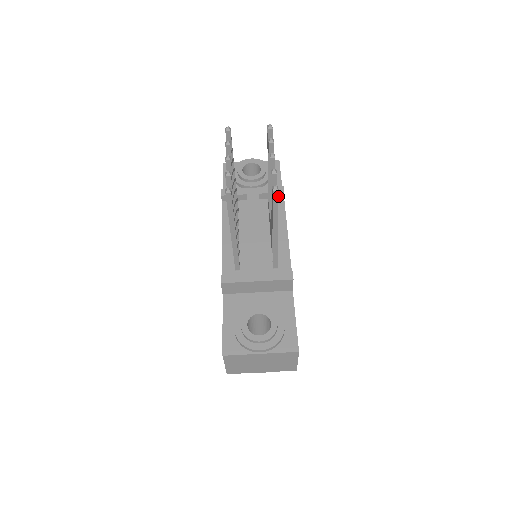
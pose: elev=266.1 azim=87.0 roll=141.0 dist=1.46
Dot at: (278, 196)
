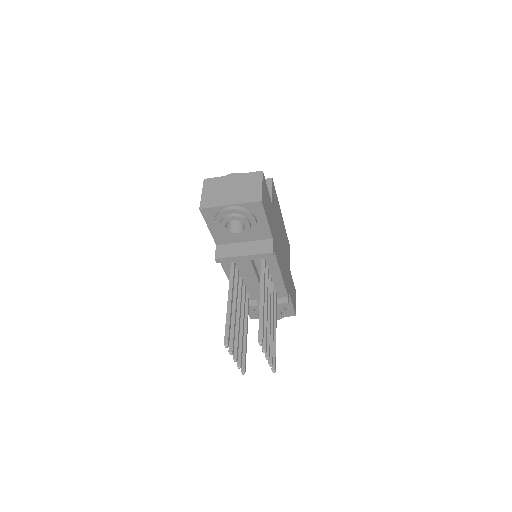
Dot at: occluded
